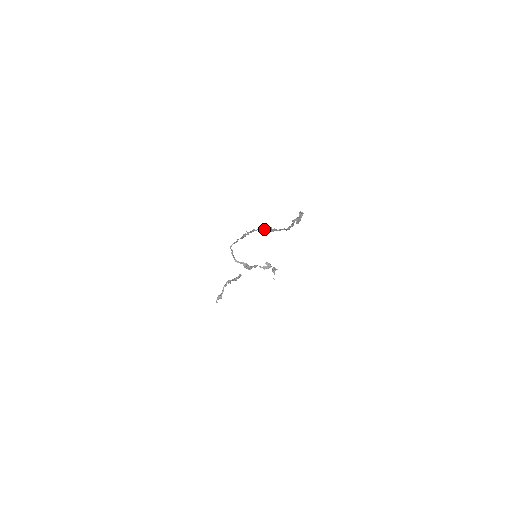
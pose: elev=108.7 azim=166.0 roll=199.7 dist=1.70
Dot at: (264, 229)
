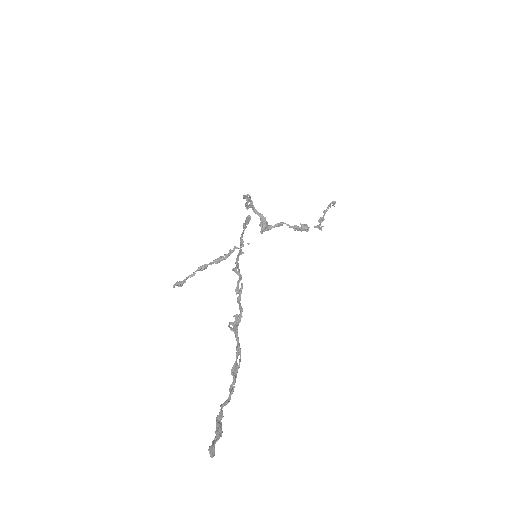
Dot at: (239, 293)
